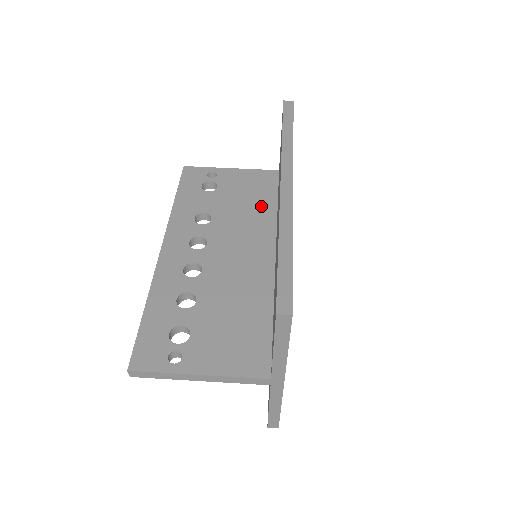
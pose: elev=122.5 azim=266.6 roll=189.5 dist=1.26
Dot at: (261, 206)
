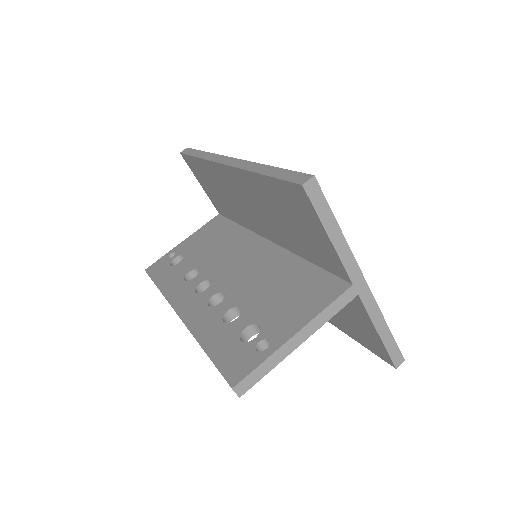
Dot at: (228, 235)
